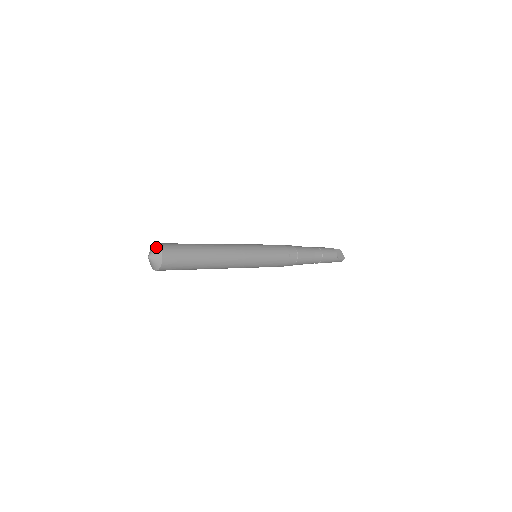
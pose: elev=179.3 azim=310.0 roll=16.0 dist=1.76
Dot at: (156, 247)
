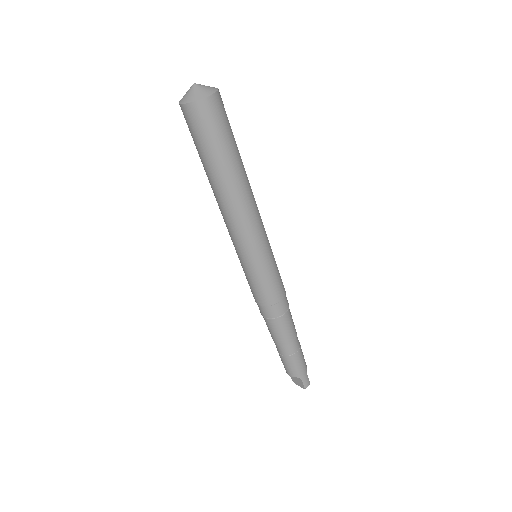
Dot at: occluded
